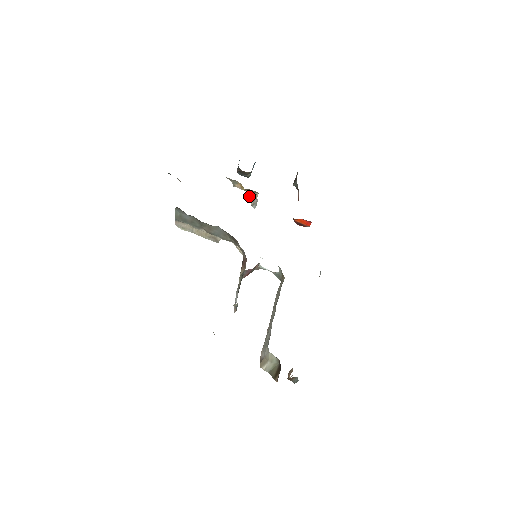
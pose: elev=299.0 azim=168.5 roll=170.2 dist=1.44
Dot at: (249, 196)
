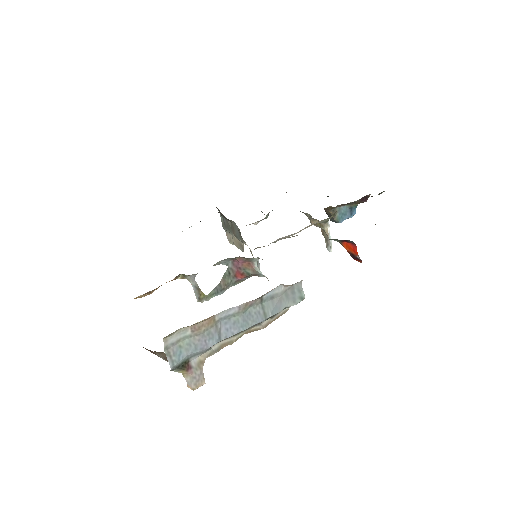
Dot at: (324, 235)
